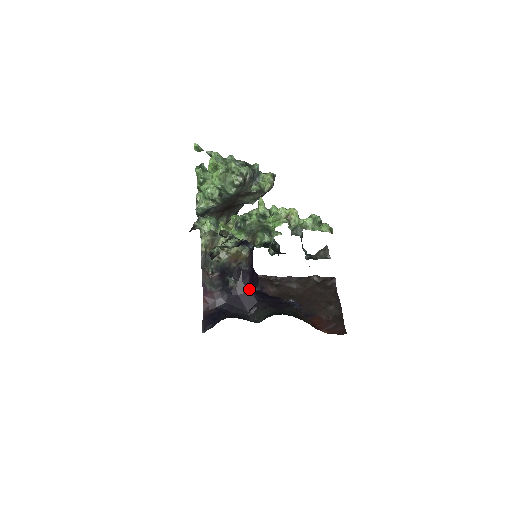
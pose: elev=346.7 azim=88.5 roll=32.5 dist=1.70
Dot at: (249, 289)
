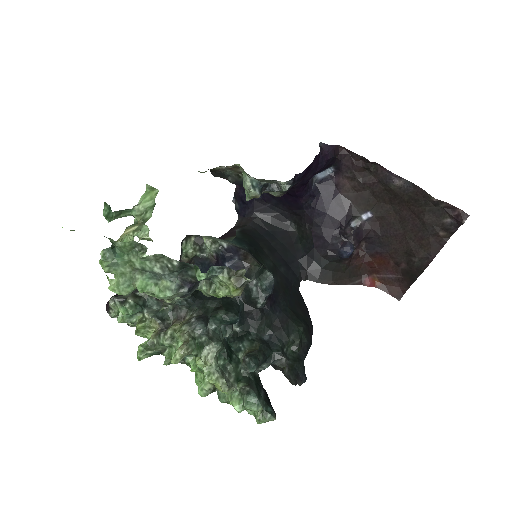
Dot at: (295, 196)
